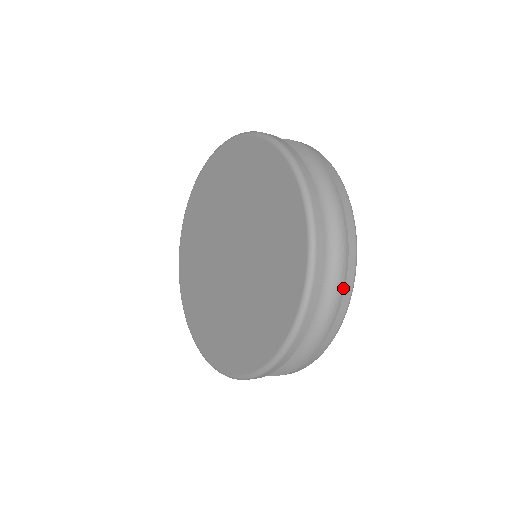
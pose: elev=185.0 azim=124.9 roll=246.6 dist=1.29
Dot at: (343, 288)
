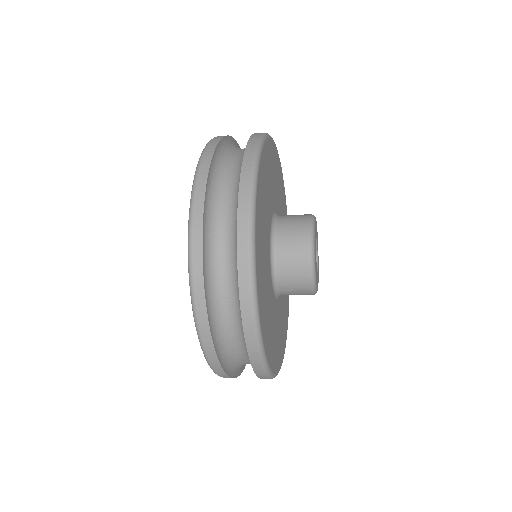
Dot at: (237, 253)
